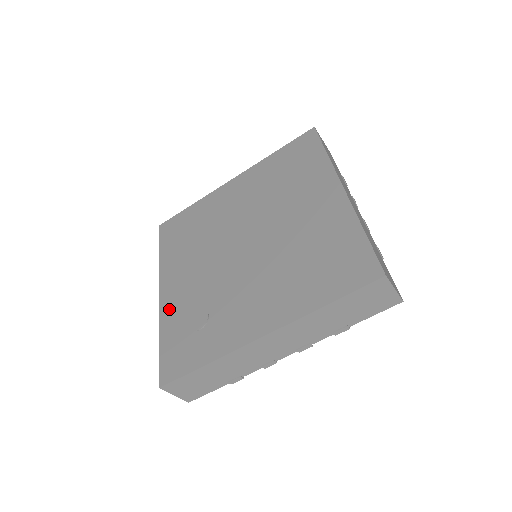
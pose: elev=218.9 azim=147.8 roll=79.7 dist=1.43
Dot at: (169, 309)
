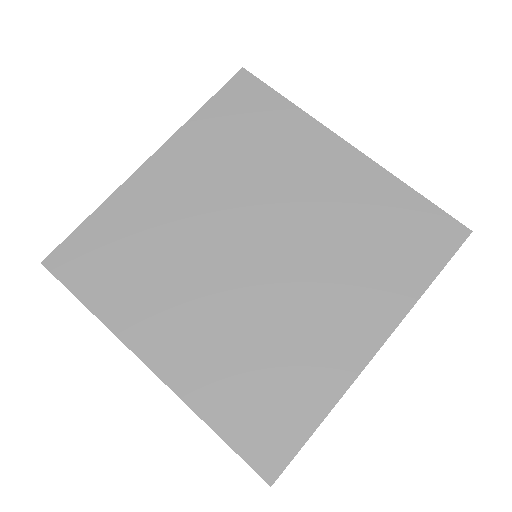
Dot at: (191, 379)
